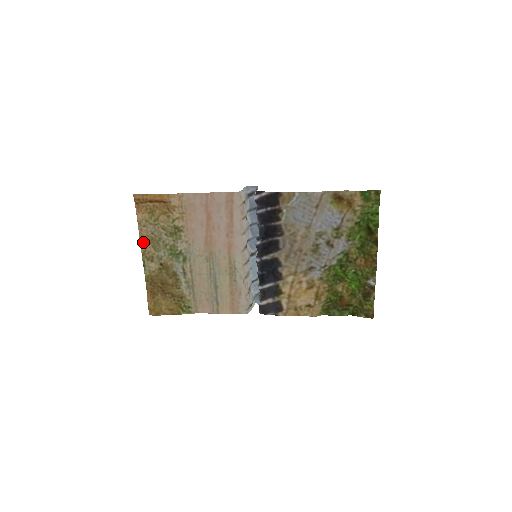
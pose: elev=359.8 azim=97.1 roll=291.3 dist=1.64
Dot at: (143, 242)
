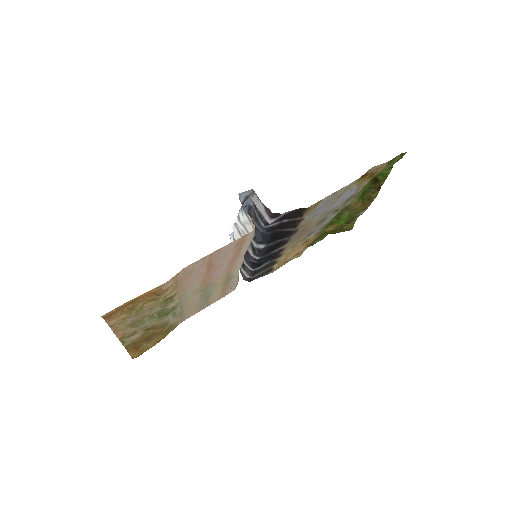
Dot at: (119, 332)
